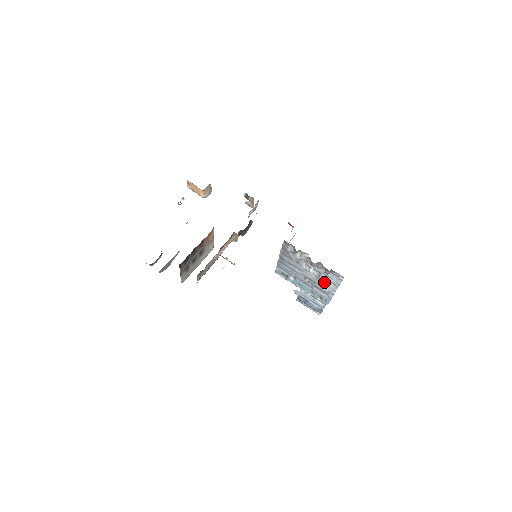
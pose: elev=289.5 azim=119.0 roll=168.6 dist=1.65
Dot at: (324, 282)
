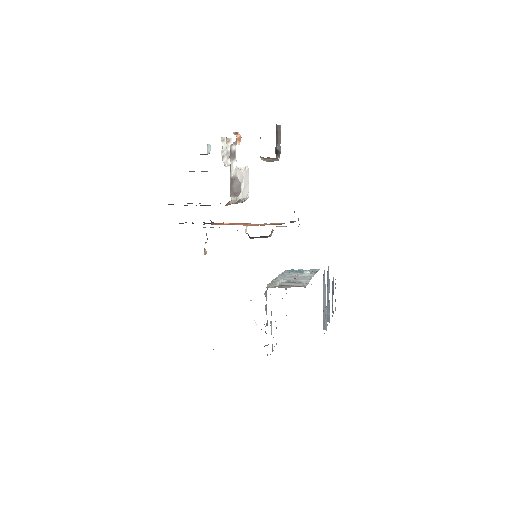
Dot at: occluded
